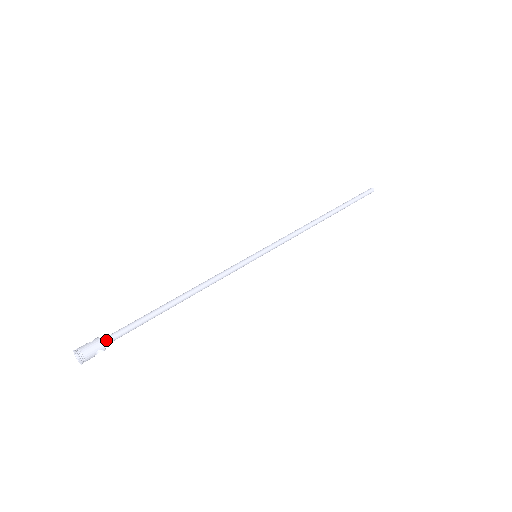
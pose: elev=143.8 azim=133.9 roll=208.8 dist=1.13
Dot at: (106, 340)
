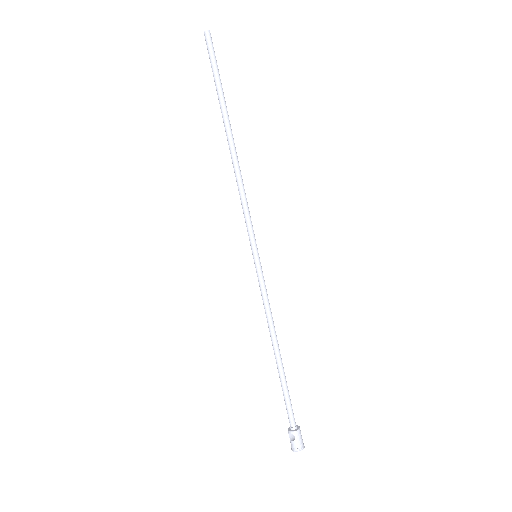
Dot at: (295, 425)
